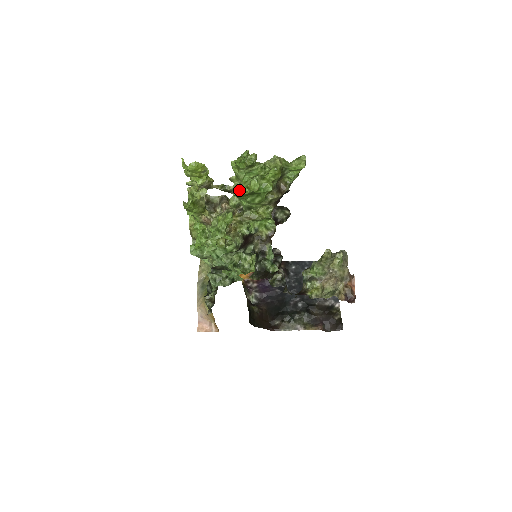
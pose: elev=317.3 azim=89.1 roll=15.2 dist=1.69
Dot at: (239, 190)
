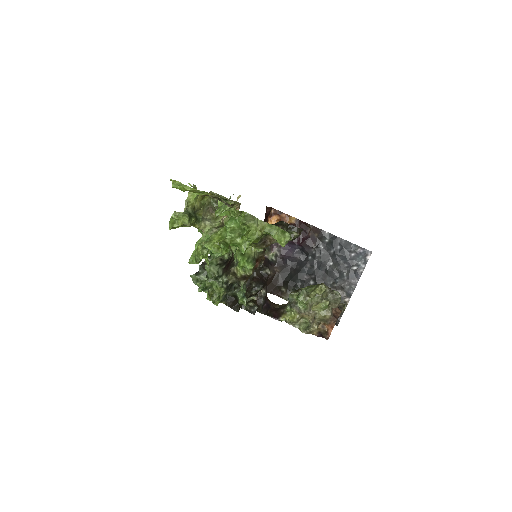
Dot at: (216, 236)
